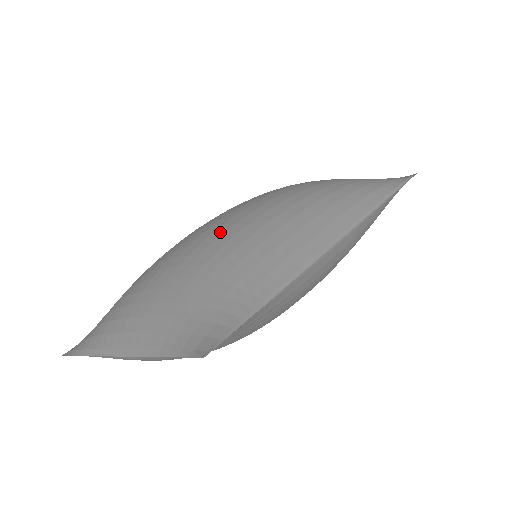
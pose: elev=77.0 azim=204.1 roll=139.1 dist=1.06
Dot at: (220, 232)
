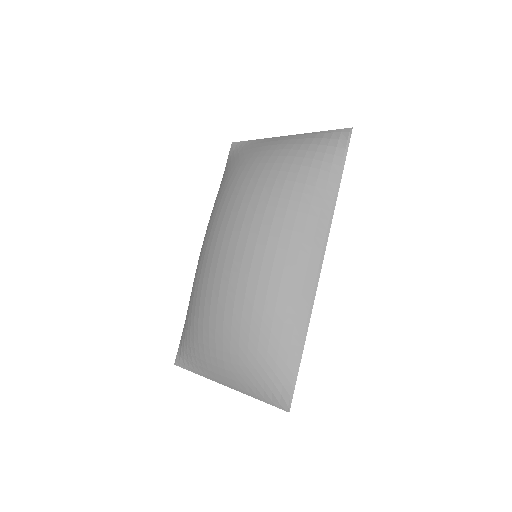
Dot at: (241, 297)
